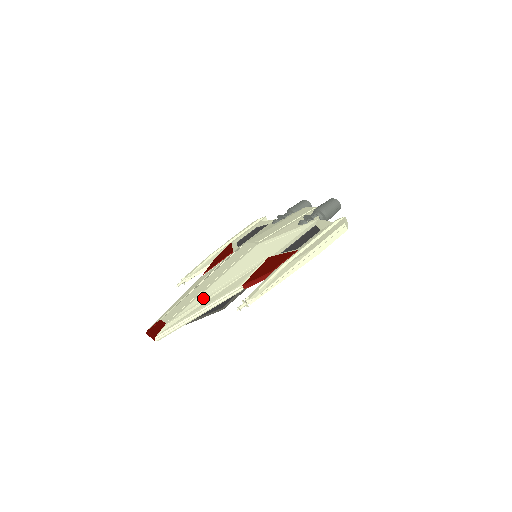
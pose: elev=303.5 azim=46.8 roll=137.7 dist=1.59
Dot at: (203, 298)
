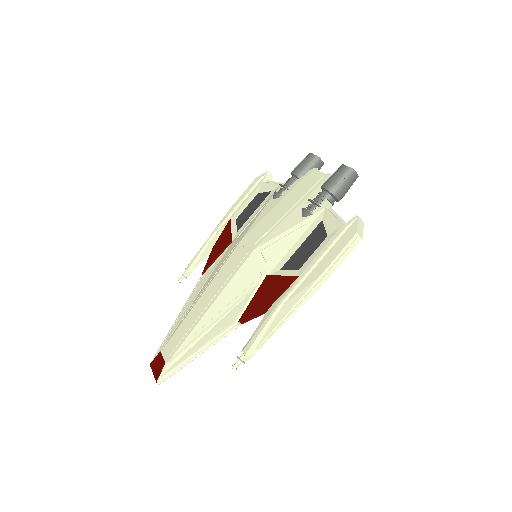
Dot at: (199, 331)
